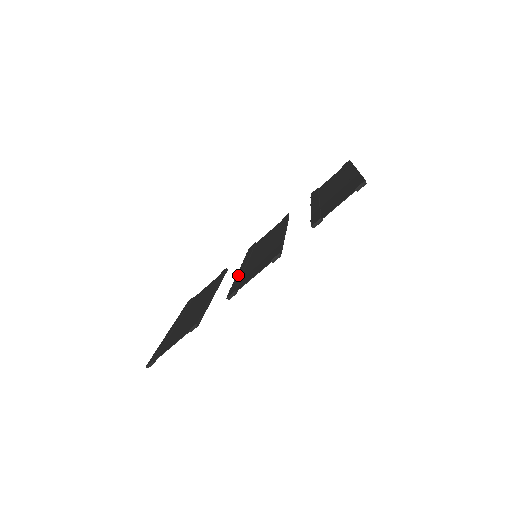
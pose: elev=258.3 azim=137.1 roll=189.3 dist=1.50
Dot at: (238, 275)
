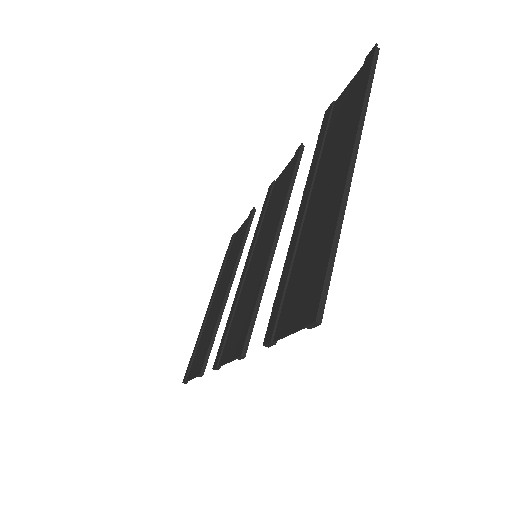
Dot at: (234, 299)
